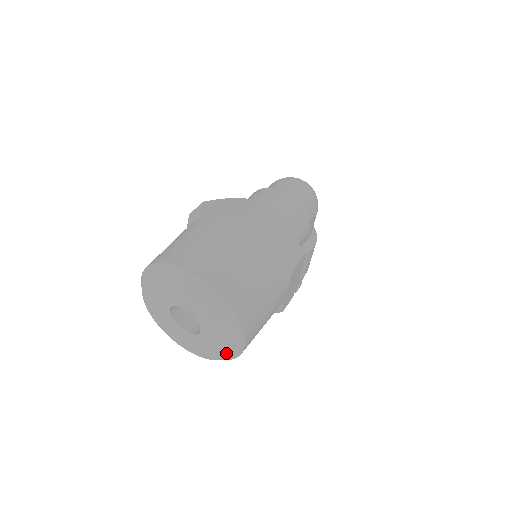
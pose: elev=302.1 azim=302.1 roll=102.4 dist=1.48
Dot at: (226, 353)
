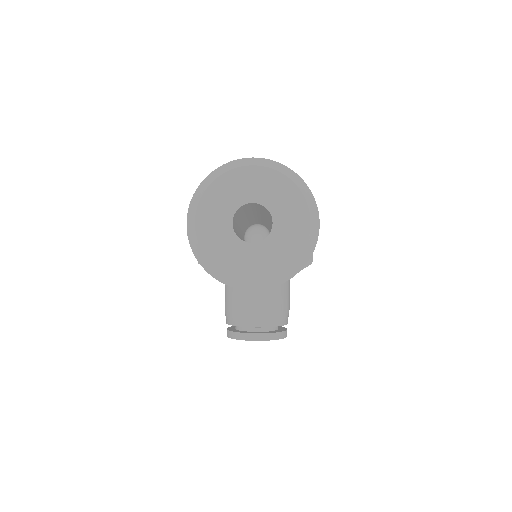
Dot at: (306, 237)
